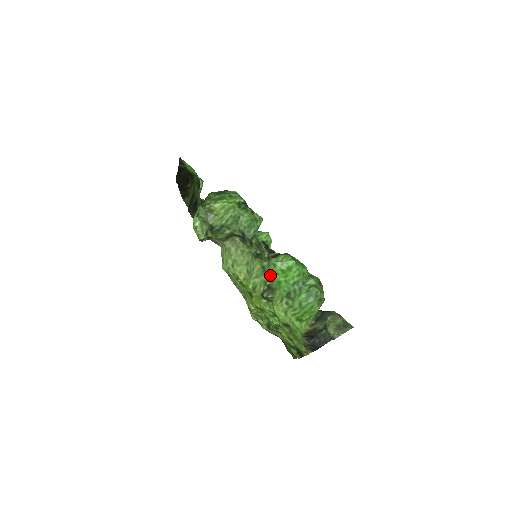
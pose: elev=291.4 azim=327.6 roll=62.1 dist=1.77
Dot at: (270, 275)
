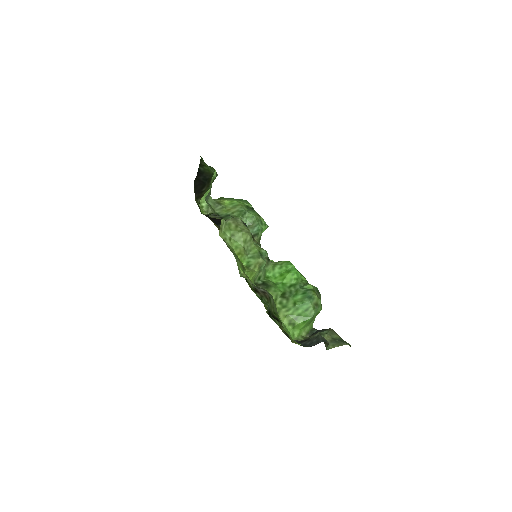
Dot at: (267, 276)
